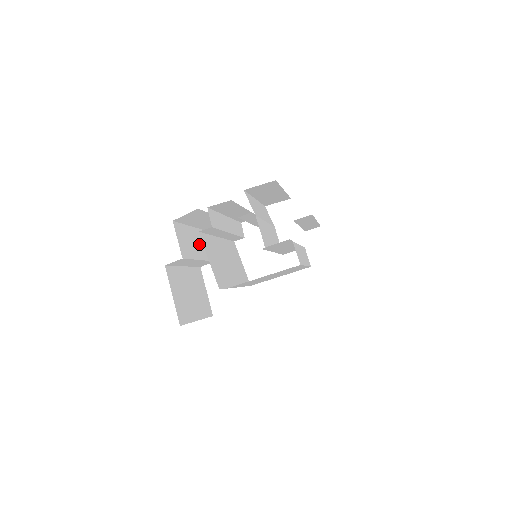
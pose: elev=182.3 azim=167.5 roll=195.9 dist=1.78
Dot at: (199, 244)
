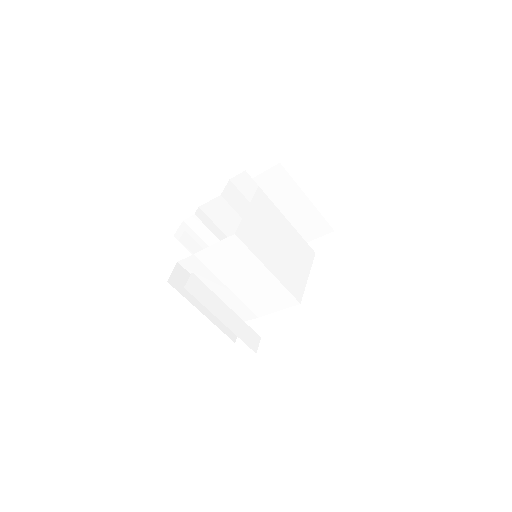
Dot at: occluded
